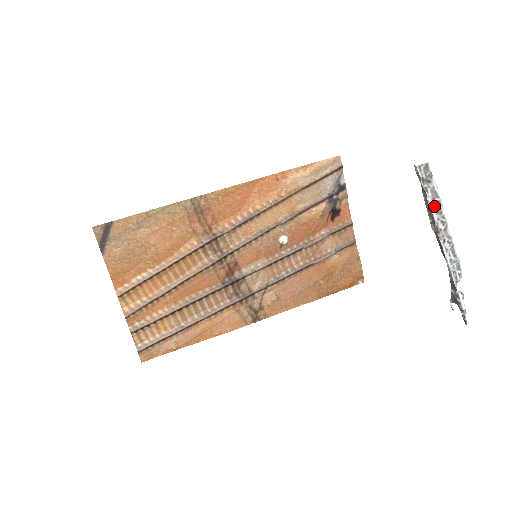
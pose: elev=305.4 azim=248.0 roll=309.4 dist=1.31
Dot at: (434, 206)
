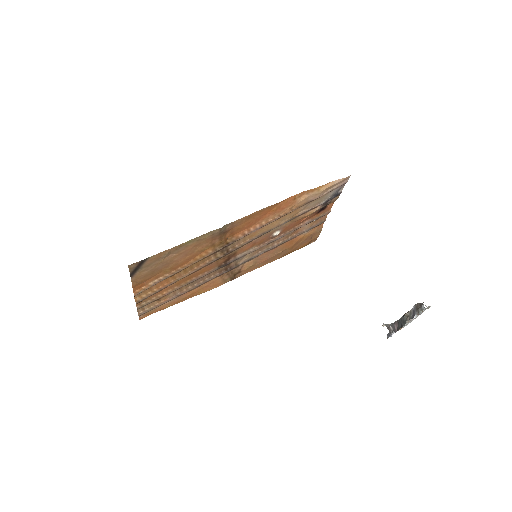
Dot at: (417, 315)
